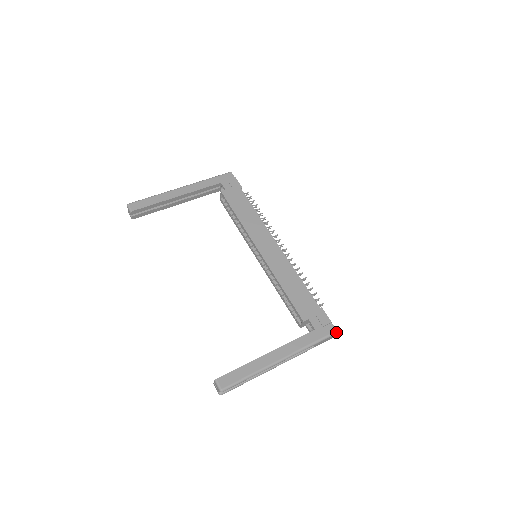
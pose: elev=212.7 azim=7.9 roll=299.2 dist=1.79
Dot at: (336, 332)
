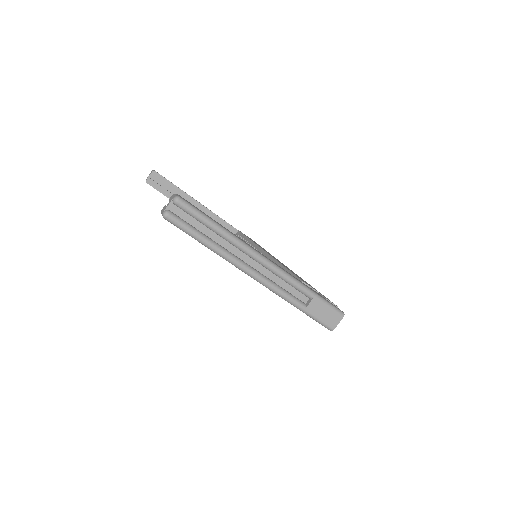
Dot at: (343, 313)
